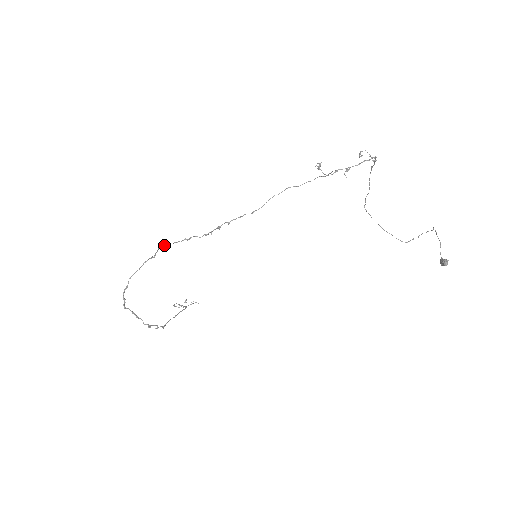
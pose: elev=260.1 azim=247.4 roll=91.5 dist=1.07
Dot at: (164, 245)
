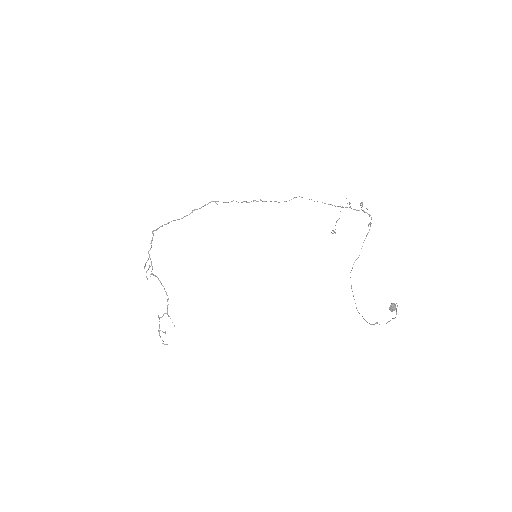
Dot at: (215, 201)
